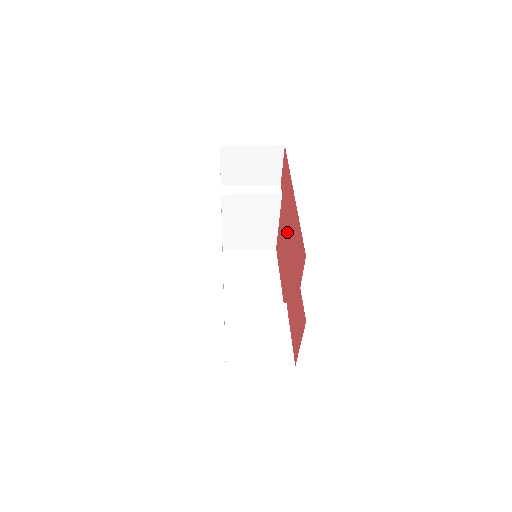
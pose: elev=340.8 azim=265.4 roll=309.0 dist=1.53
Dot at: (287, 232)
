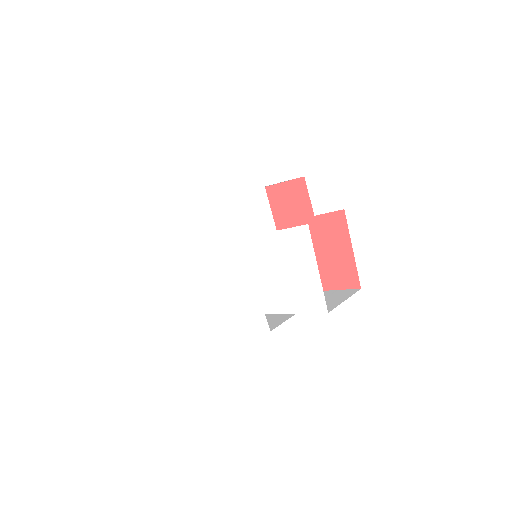
Dot at: occluded
